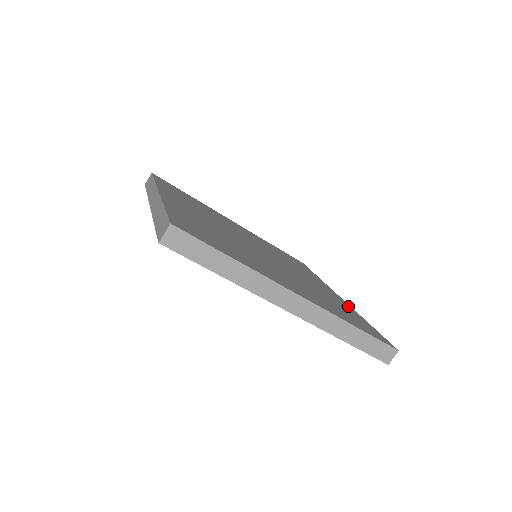
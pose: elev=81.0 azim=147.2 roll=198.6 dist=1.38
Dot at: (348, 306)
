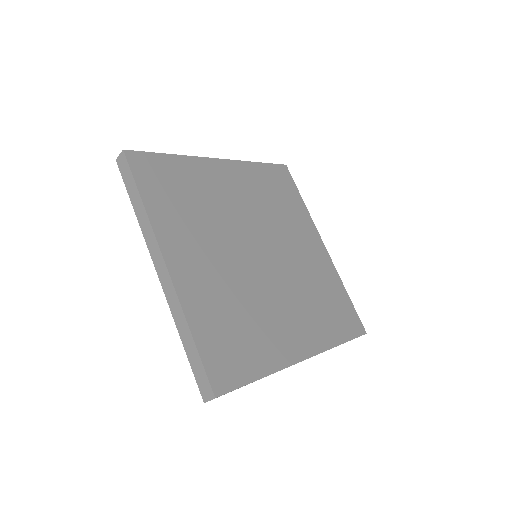
Dot at: (331, 268)
